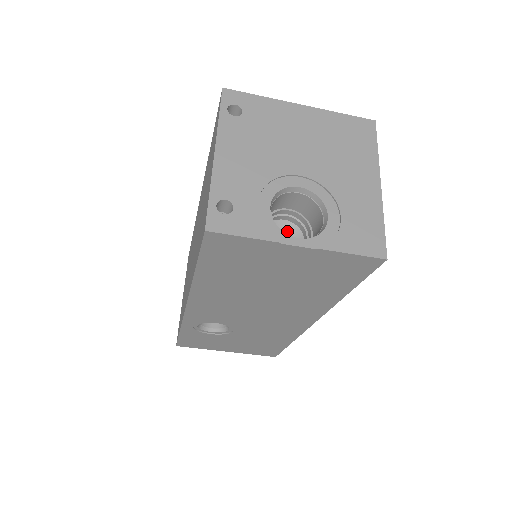
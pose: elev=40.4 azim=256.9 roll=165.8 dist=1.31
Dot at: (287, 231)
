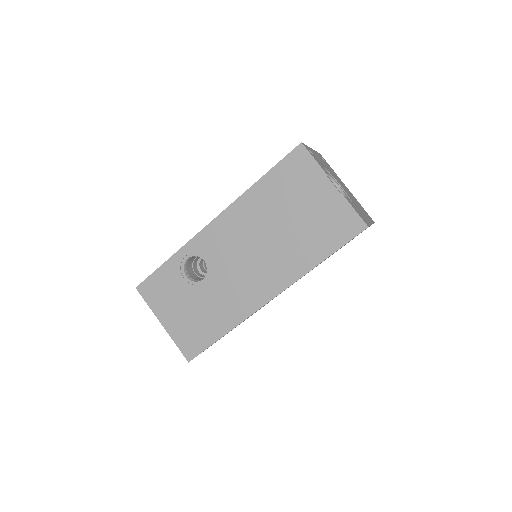
Dot at: occluded
